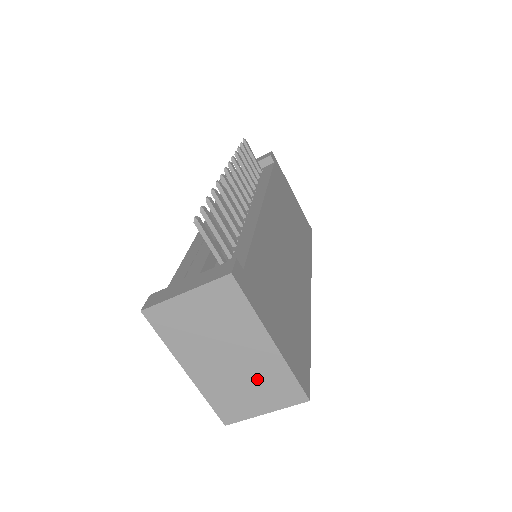
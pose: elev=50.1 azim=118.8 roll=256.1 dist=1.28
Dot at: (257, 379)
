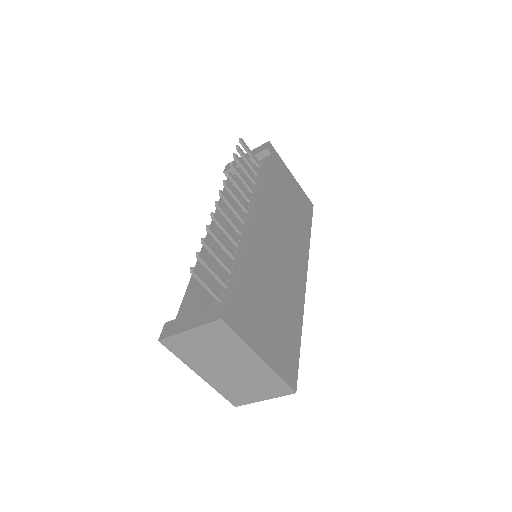
Dot at: (254, 380)
